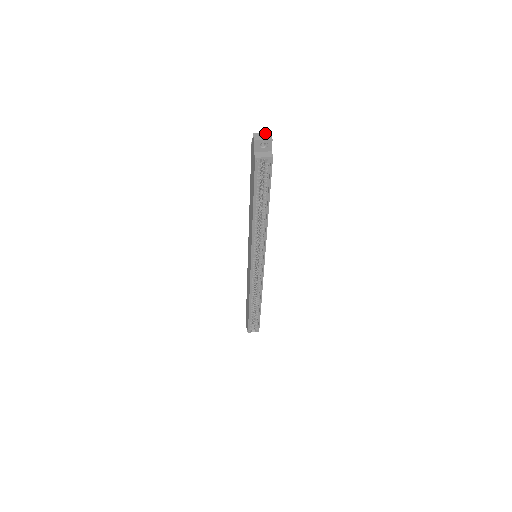
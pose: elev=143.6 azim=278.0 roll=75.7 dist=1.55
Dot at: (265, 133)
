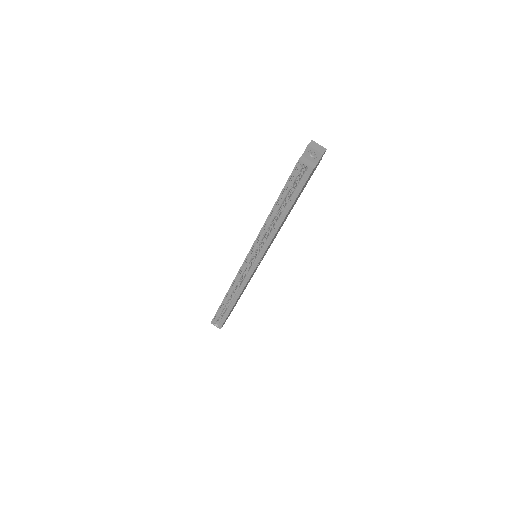
Dot at: (322, 147)
